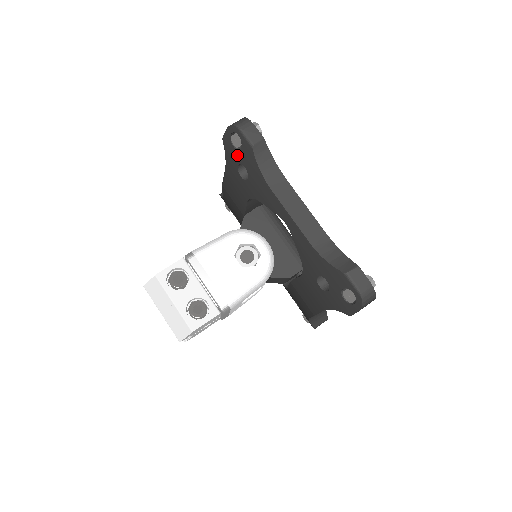
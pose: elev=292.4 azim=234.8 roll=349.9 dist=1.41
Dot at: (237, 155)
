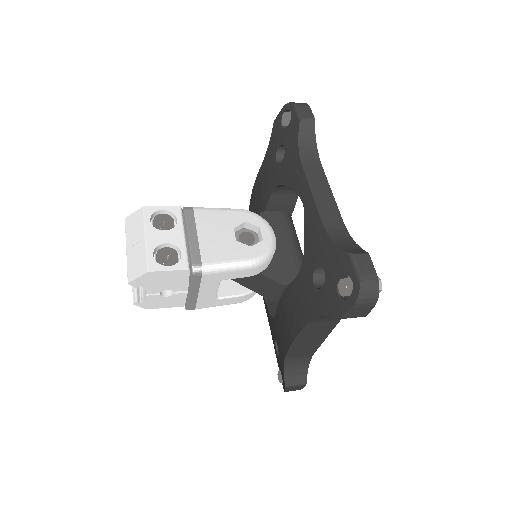
Dot at: (281, 135)
